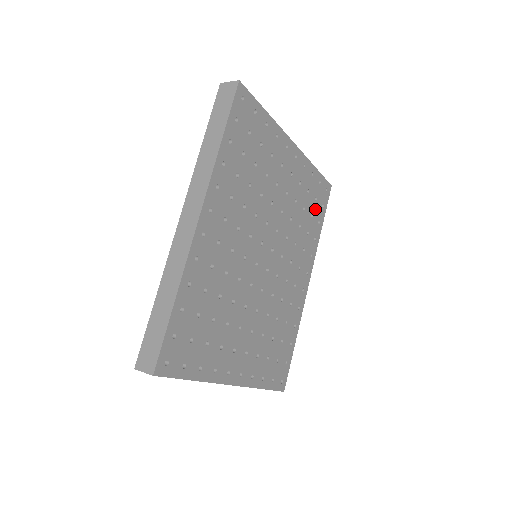
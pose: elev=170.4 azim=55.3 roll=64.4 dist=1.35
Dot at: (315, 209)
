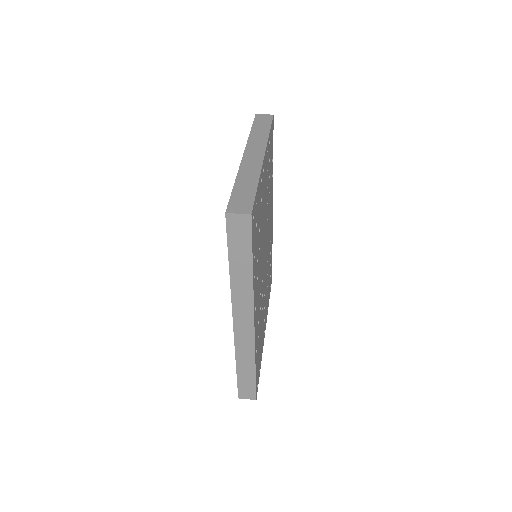
Dot at: (271, 159)
